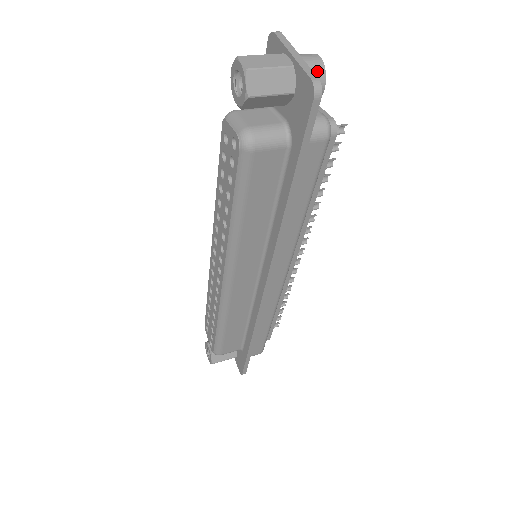
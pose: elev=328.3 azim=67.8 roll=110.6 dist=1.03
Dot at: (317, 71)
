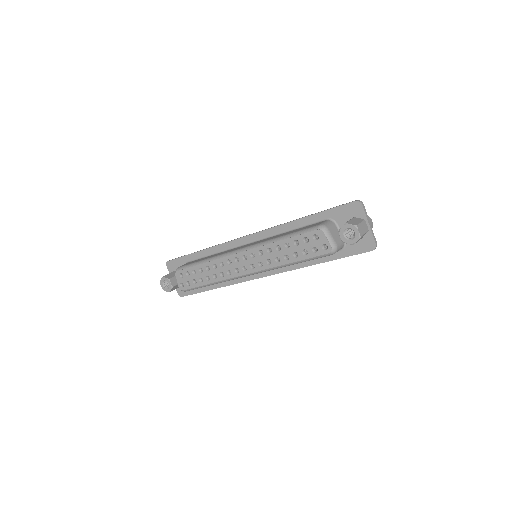
Dot at: occluded
